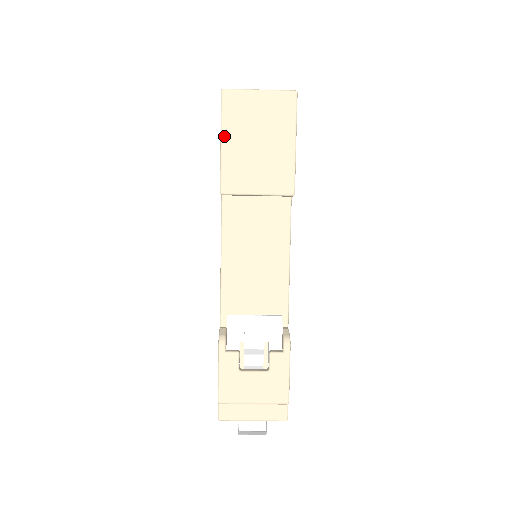
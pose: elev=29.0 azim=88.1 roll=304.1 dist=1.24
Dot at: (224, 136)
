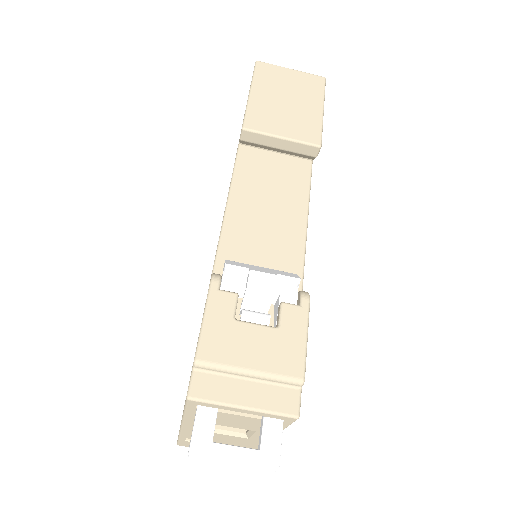
Dot at: (254, 89)
